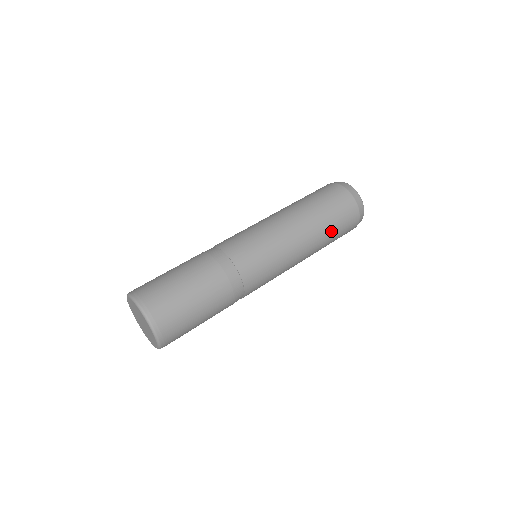
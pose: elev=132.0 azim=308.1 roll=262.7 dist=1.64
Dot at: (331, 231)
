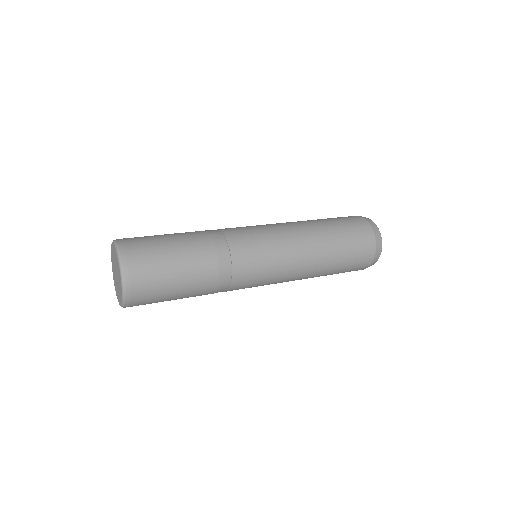
Dot at: (340, 260)
